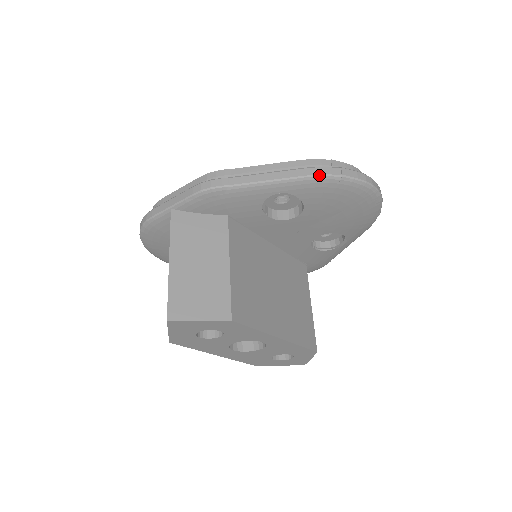
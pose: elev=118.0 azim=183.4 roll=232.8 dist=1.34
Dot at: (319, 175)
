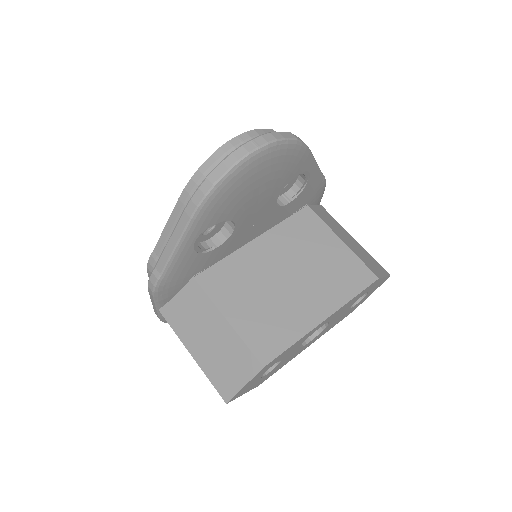
Dot at: (198, 206)
